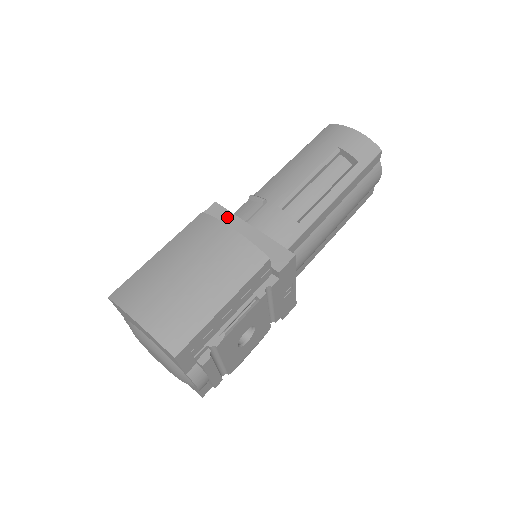
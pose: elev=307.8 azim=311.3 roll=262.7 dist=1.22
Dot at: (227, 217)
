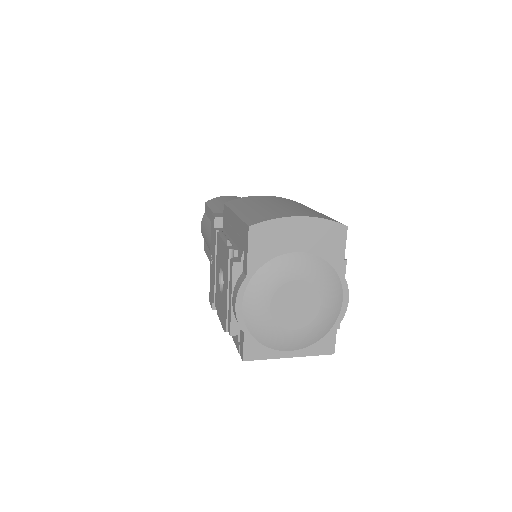
Dot at: occluded
